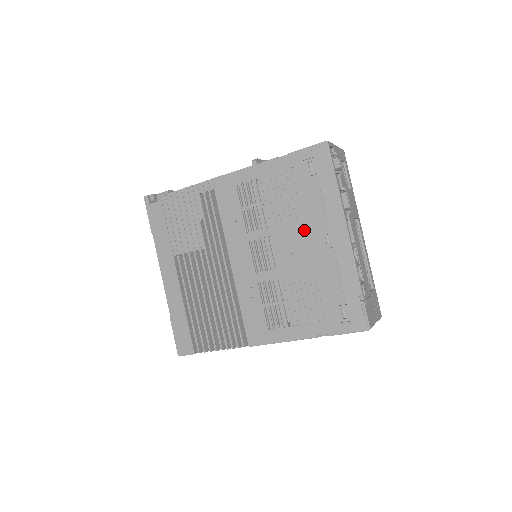
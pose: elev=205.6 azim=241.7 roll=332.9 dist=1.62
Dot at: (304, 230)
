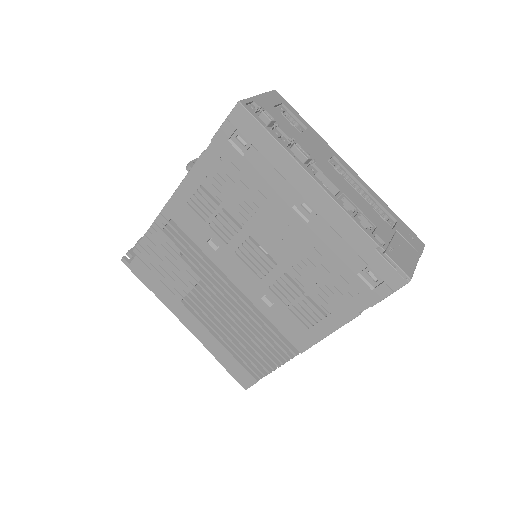
Dot at: (277, 211)
